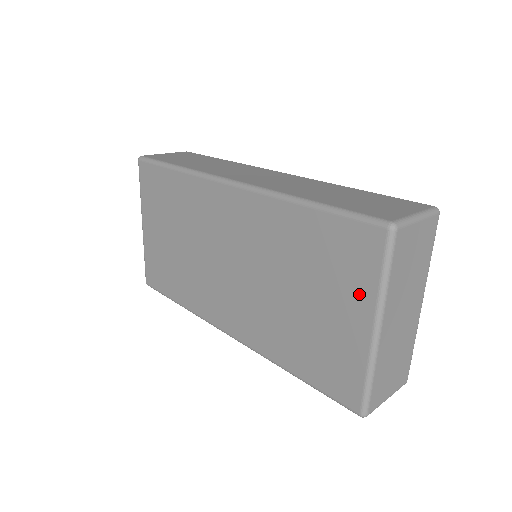
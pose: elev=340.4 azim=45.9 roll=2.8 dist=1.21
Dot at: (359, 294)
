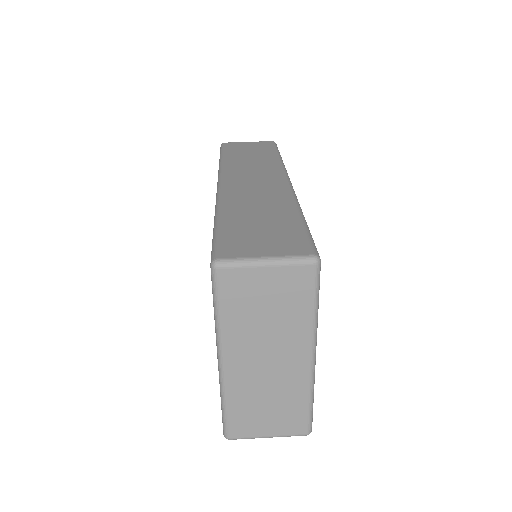
Dot at: occluded
